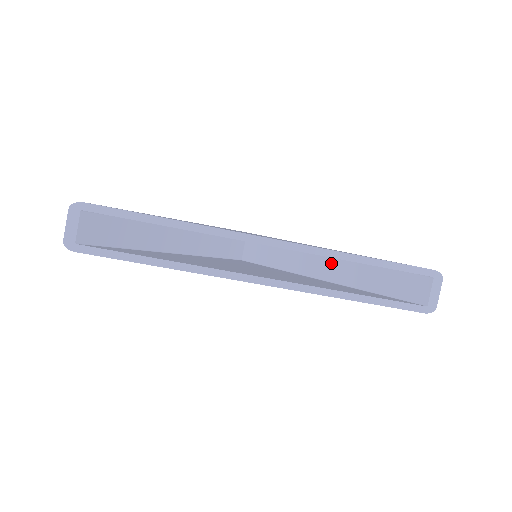
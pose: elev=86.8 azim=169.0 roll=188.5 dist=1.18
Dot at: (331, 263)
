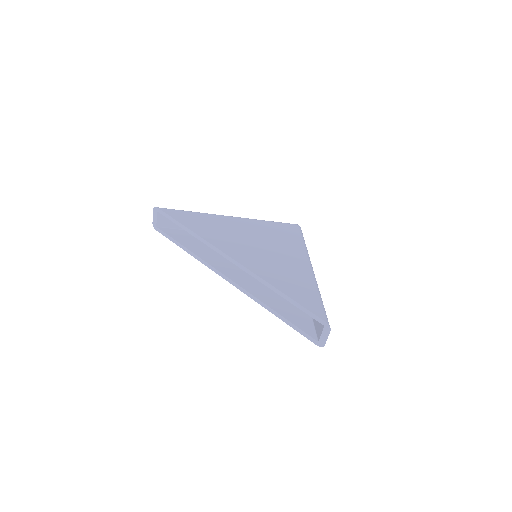
Dot at: occluded
